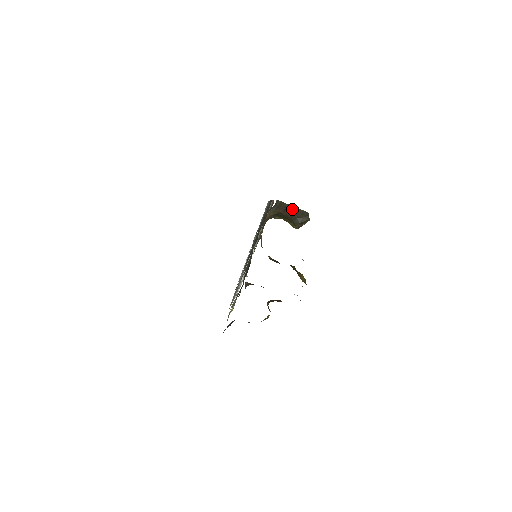
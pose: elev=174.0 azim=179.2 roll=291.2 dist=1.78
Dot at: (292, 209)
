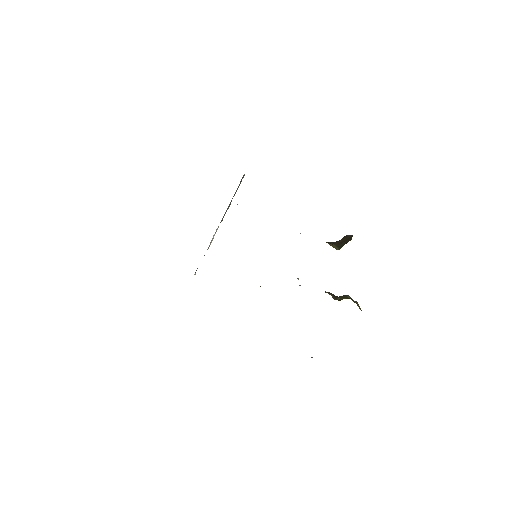
Dot at: (344, 237)
